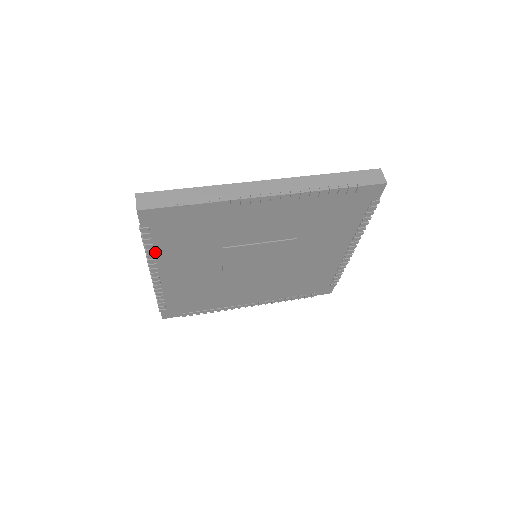
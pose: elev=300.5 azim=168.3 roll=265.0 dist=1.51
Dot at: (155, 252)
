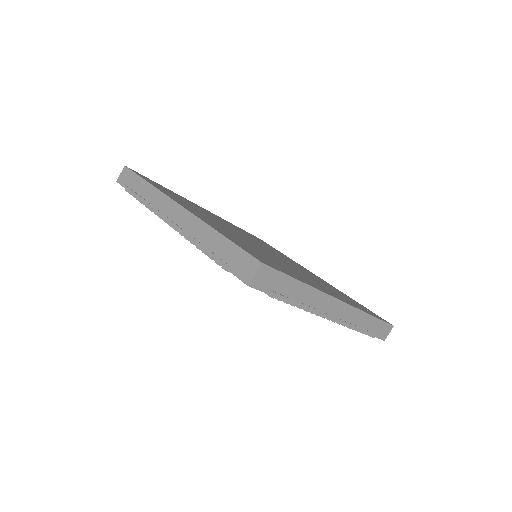
Dot at: occluded
